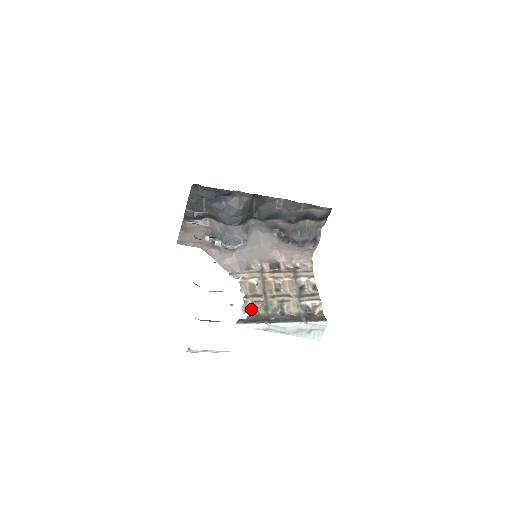
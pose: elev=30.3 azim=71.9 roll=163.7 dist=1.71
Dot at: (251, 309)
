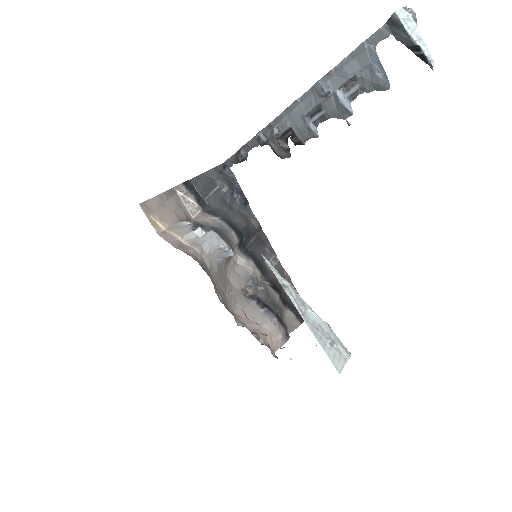
Dot at: occluded
